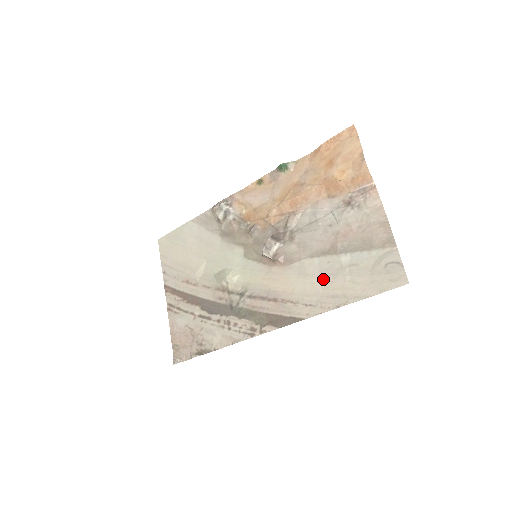
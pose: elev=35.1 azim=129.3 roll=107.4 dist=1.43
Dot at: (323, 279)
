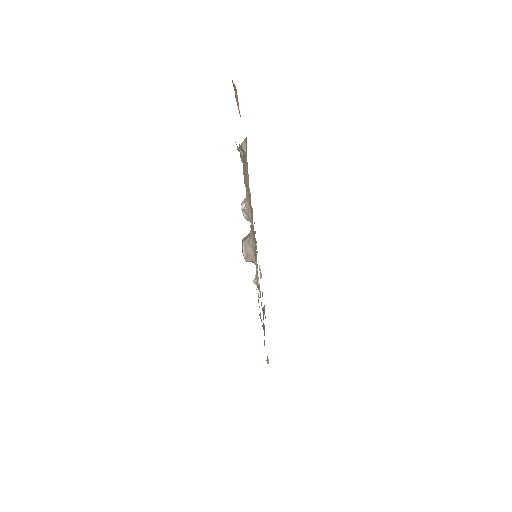
Dot at: occluded
